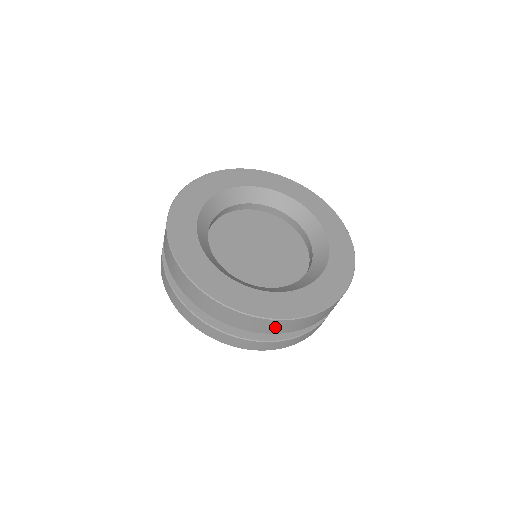
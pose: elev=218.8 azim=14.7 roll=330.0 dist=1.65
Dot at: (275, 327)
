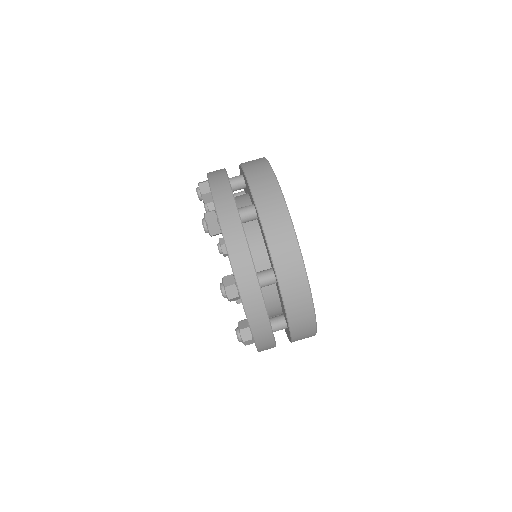
Dot at: (264, 186)
